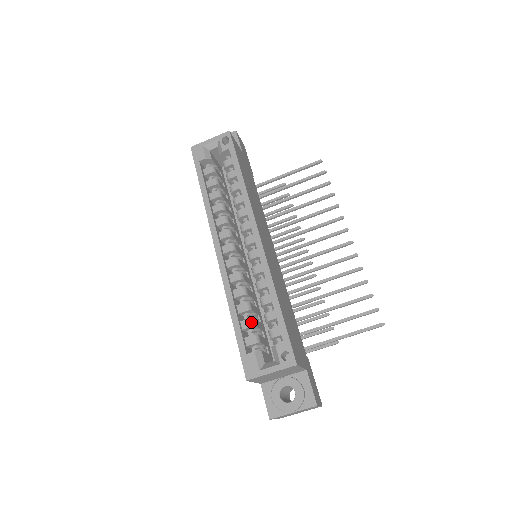
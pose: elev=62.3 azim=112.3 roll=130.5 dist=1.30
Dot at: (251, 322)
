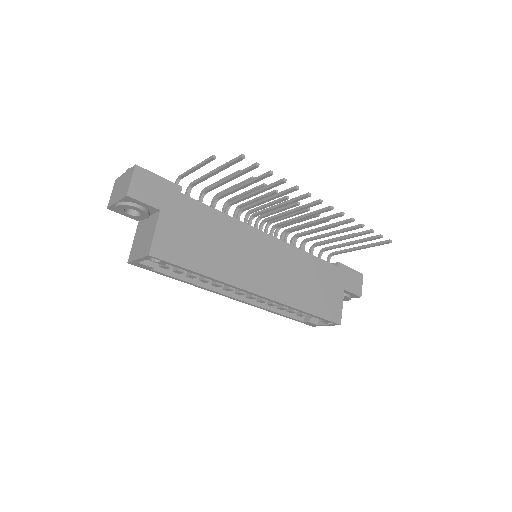
Dot at: (294, 312)
